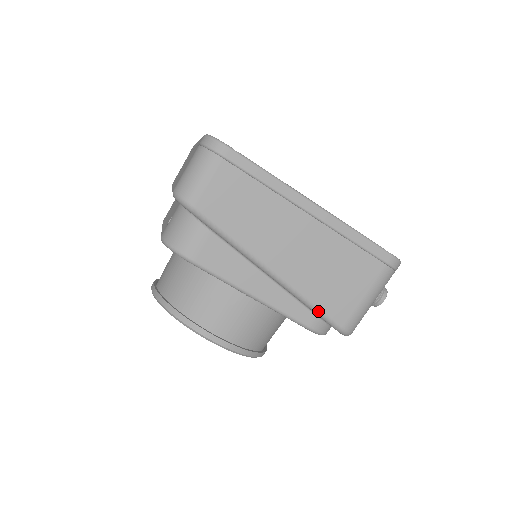
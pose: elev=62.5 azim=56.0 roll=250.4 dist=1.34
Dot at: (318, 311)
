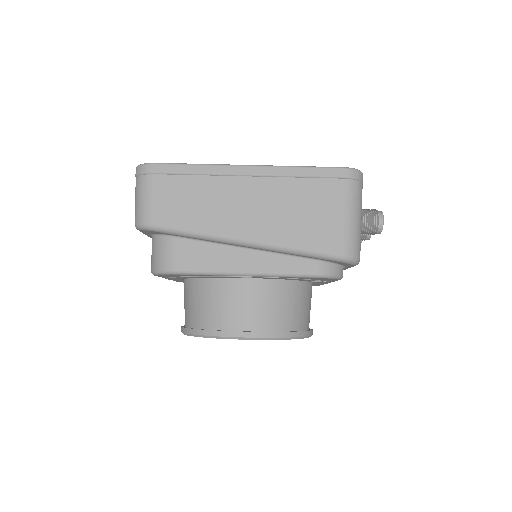
Dot at: (309, 253)
